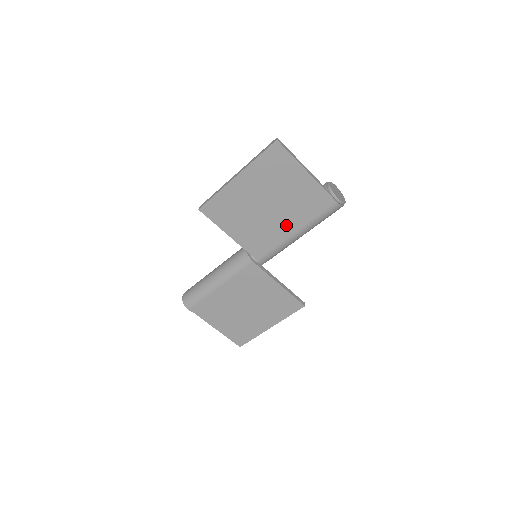
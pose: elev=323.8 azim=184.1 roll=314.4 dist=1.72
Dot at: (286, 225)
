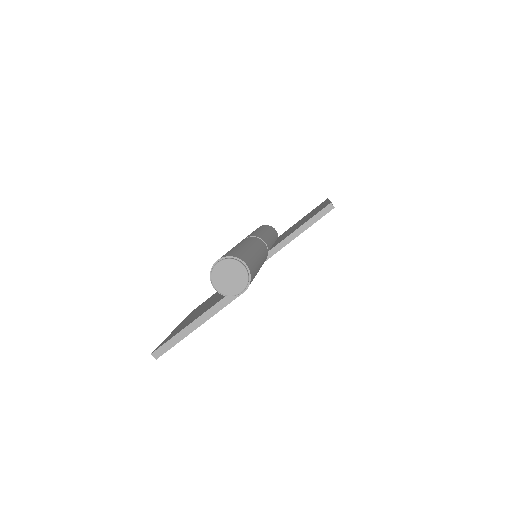
Dot at: occluded
